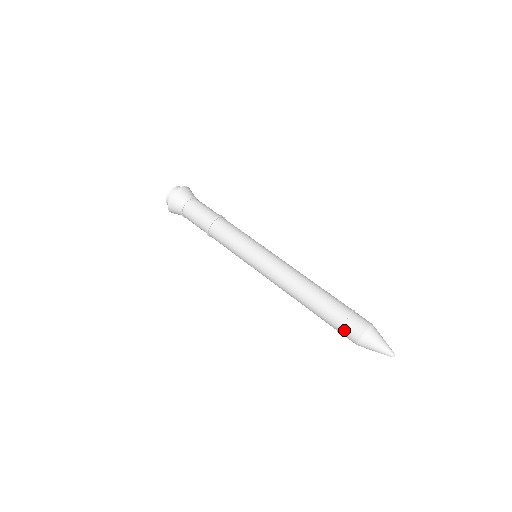
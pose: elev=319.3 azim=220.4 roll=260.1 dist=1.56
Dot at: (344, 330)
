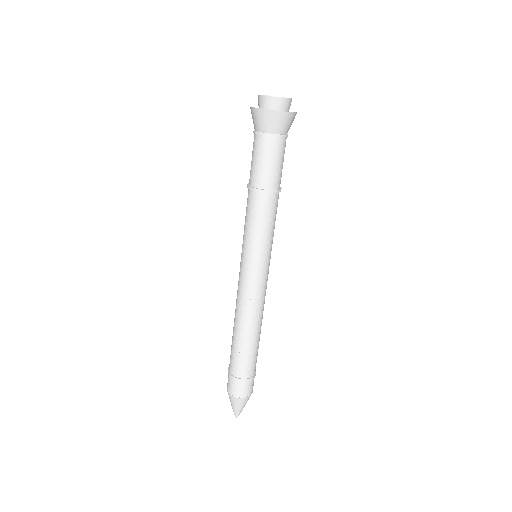
Dot at: (228, 375)
